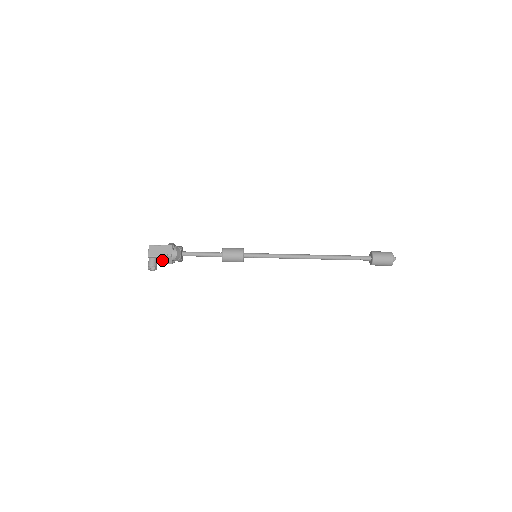
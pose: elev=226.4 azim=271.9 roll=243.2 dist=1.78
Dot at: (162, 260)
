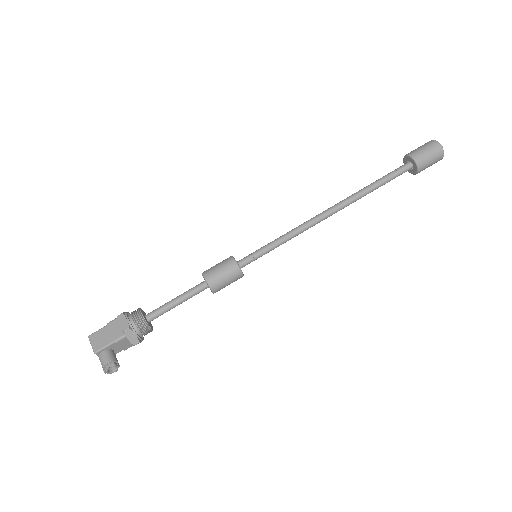
Dot at: (121, 347)
